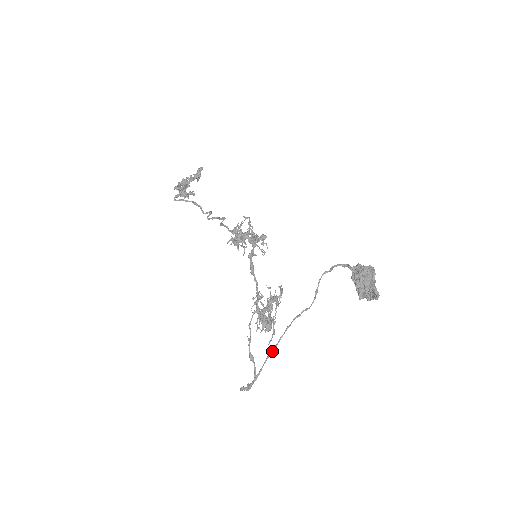
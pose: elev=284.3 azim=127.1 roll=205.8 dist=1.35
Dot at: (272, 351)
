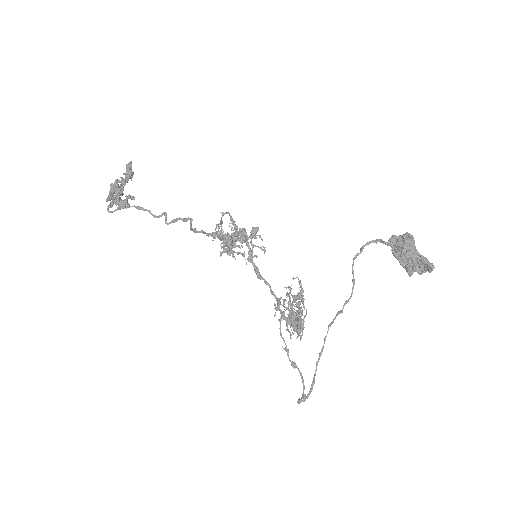
Dot at: (320, 355)
